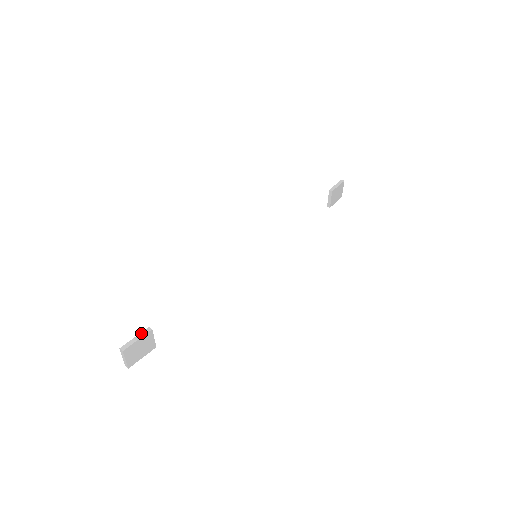
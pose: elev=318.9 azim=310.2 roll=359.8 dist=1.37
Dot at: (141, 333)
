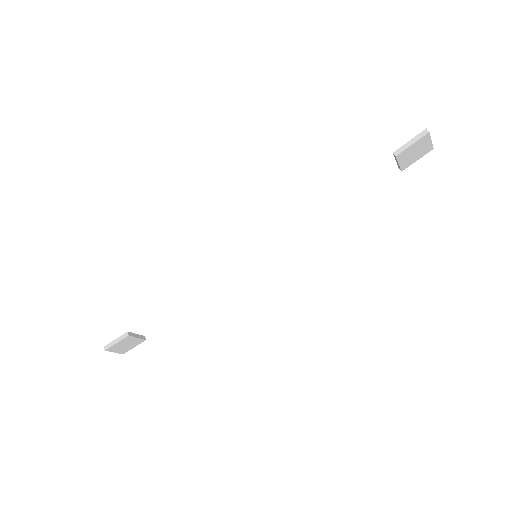
Dot at: (121, 336)
